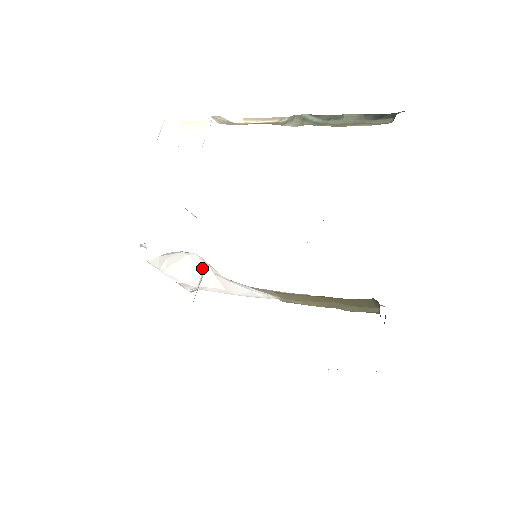
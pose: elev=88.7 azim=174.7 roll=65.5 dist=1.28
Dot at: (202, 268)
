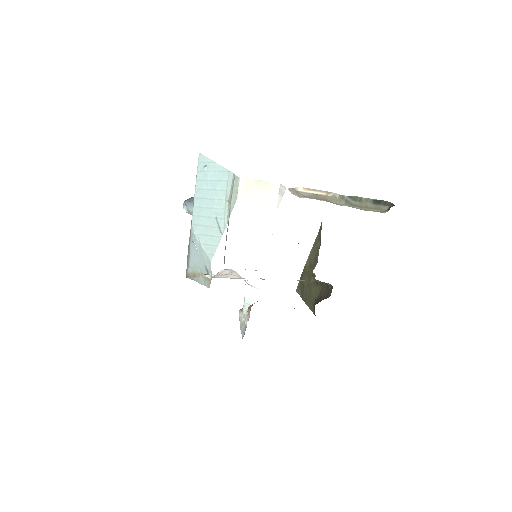
Dot at: (246, 284)
